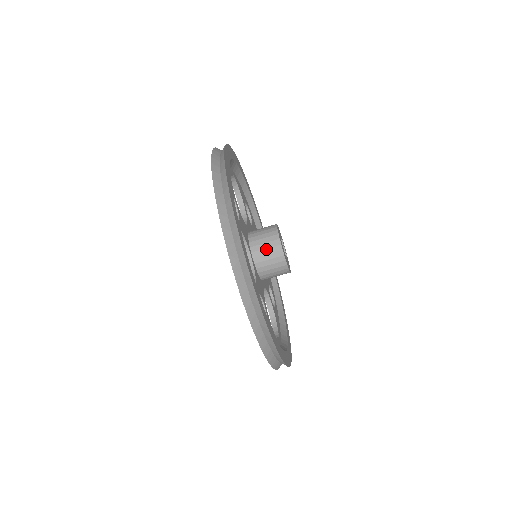
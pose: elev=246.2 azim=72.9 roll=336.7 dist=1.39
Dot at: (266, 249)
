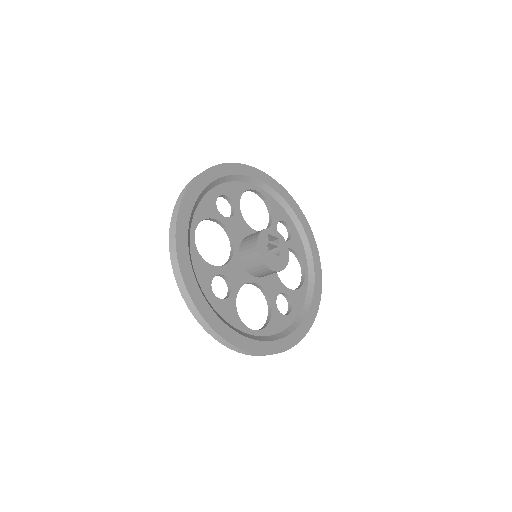
Dot at: (262, 273)
